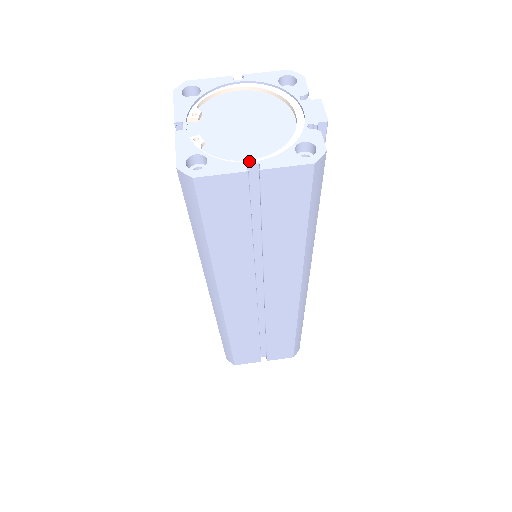
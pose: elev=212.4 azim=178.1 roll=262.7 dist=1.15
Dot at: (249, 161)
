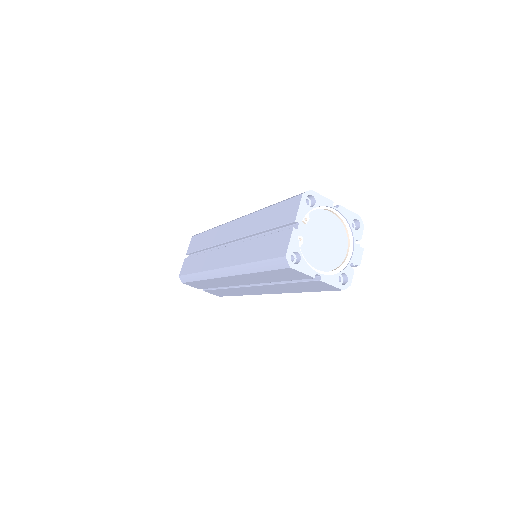
Dot at: (317, 270)
